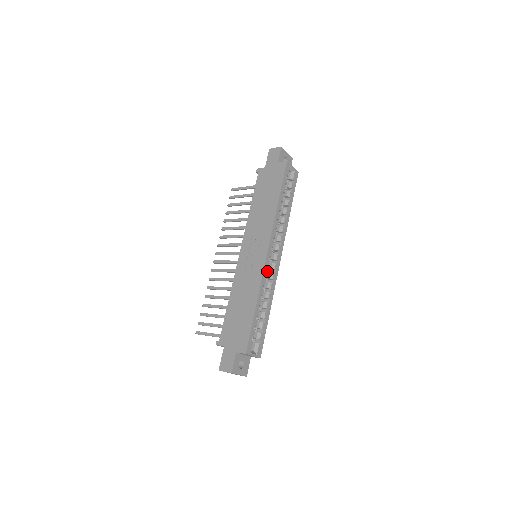
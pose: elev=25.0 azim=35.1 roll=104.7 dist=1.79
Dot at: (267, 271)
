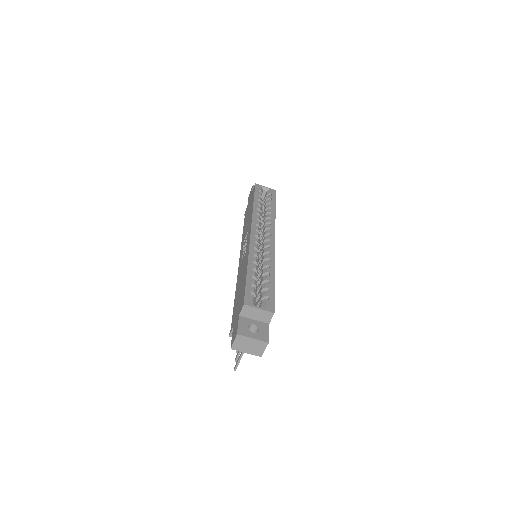
Dot at: (256, 245)
